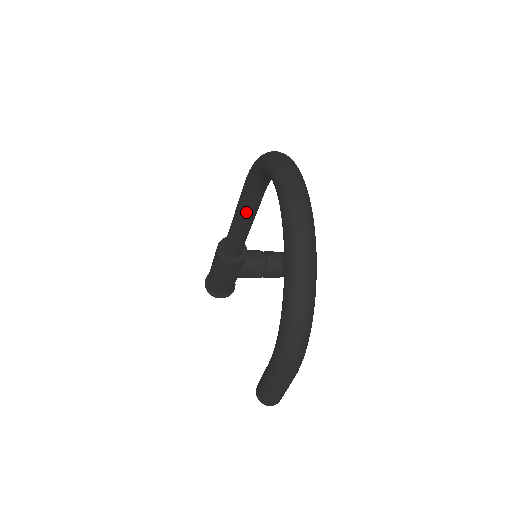
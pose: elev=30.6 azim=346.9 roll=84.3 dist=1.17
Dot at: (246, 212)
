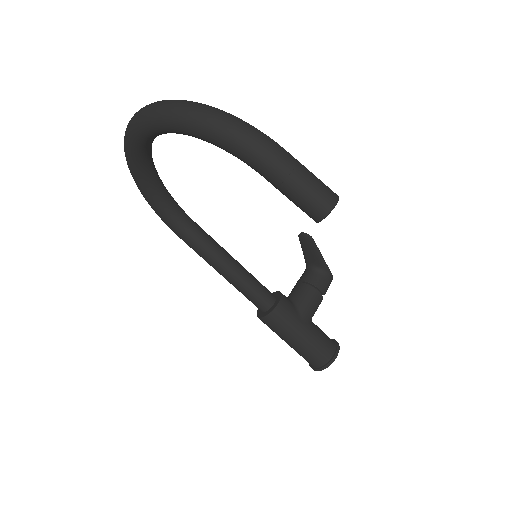
Dot at: (209, 250)
